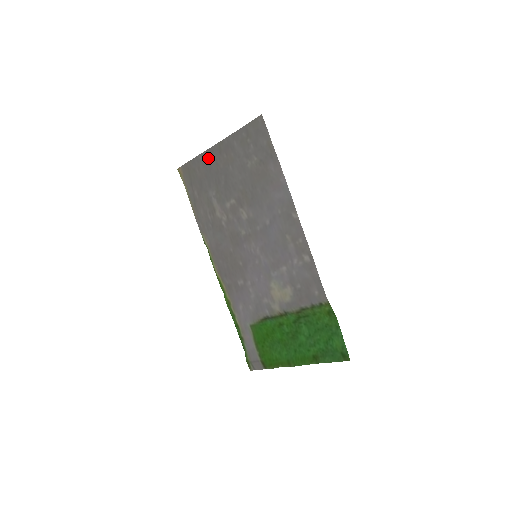
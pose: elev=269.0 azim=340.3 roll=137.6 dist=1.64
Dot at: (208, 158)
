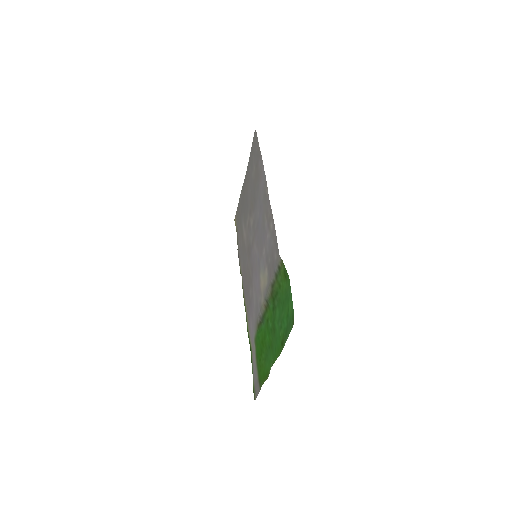
Dot at: (242, 194)
